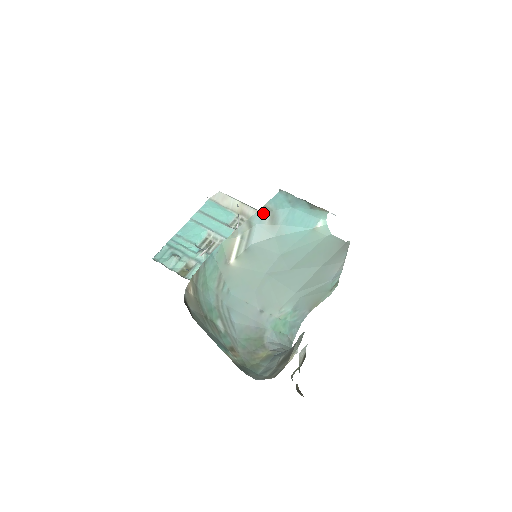
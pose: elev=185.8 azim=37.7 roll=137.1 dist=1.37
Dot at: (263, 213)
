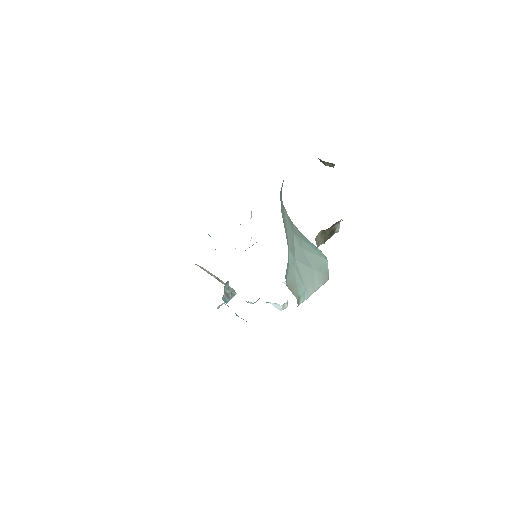
Dot at: occluded
